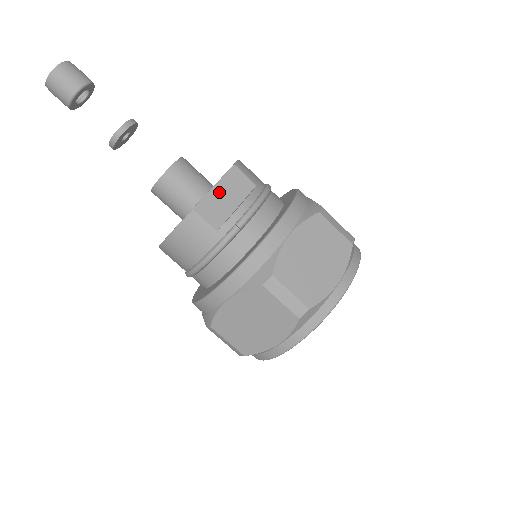
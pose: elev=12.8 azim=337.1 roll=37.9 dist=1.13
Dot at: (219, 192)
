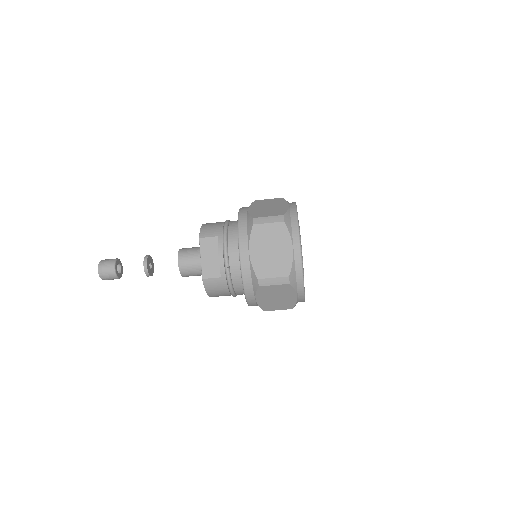
Dot at: (205, 259)
